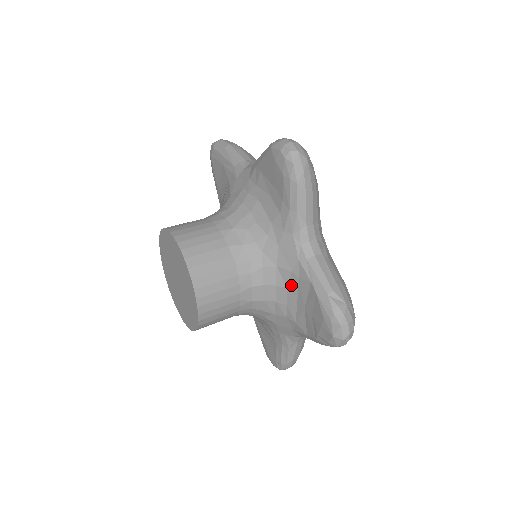
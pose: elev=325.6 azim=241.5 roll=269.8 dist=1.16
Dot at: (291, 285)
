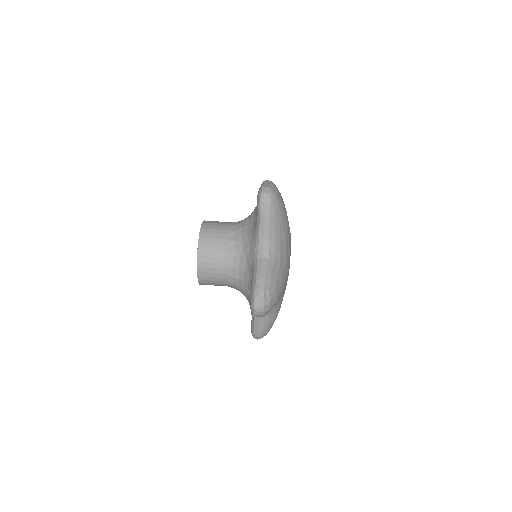
Dot at: (250, 273)
